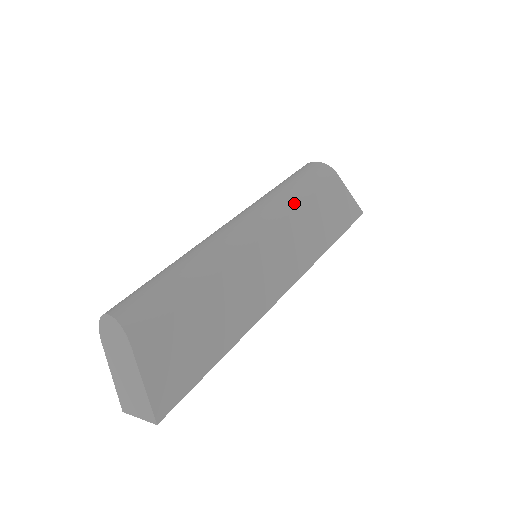
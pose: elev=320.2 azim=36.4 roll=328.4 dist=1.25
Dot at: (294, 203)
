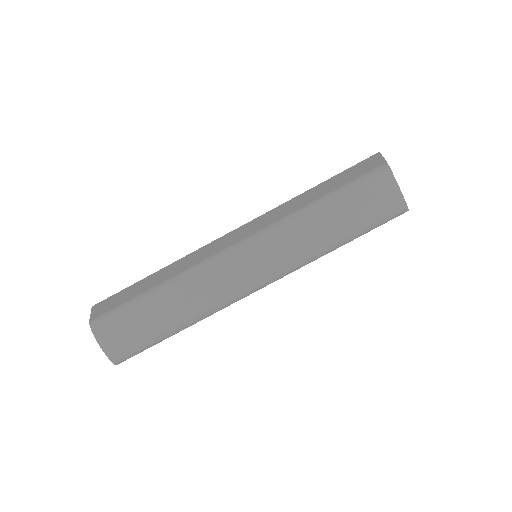
Dot at: occluded
